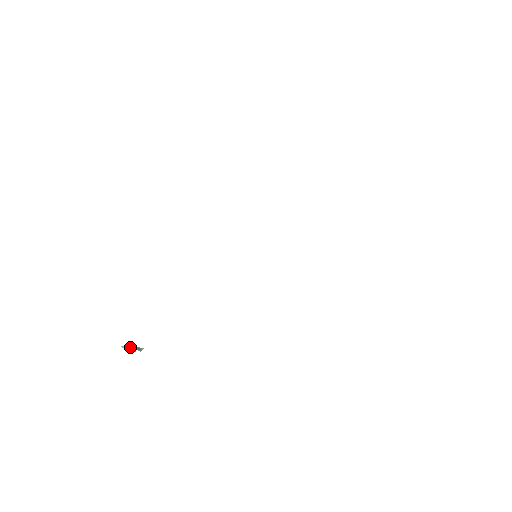
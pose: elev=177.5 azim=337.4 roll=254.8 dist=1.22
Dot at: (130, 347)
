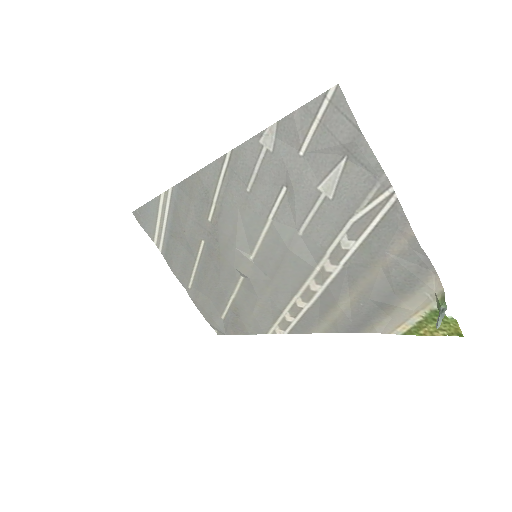
Dot at: (440, 318)
